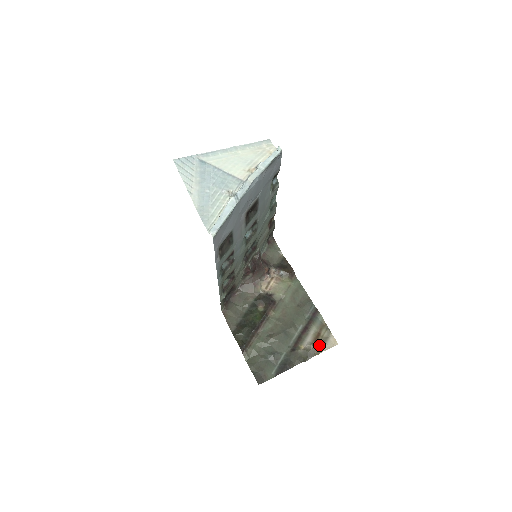
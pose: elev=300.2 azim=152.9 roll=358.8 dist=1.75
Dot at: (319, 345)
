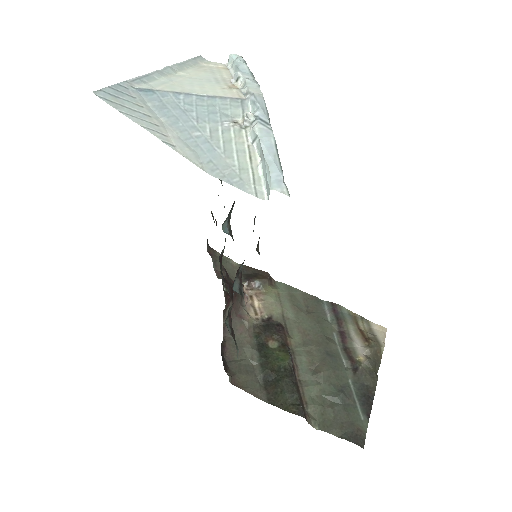
Dot at: (375, 342)
